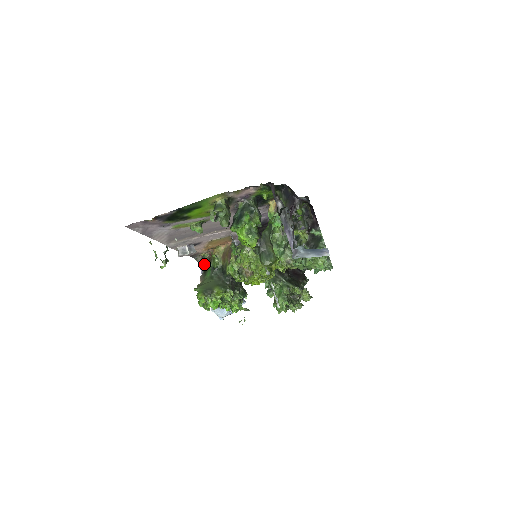
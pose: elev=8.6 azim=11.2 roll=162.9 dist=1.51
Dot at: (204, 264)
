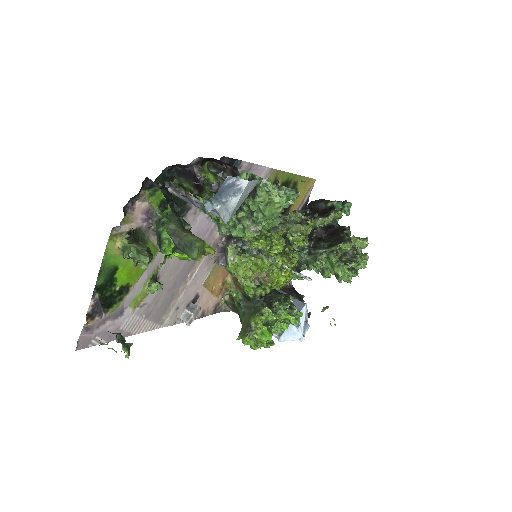
Dot at: (233, 308)
